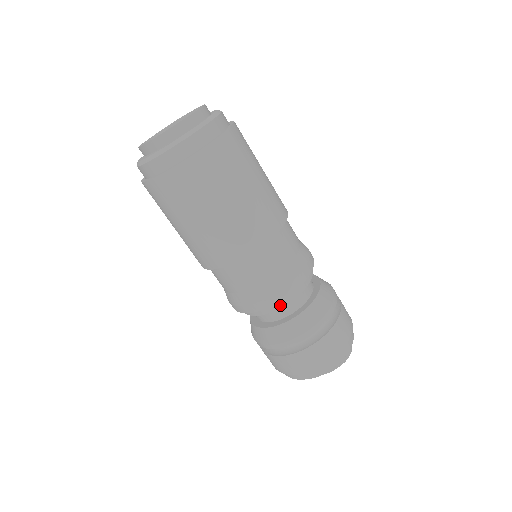
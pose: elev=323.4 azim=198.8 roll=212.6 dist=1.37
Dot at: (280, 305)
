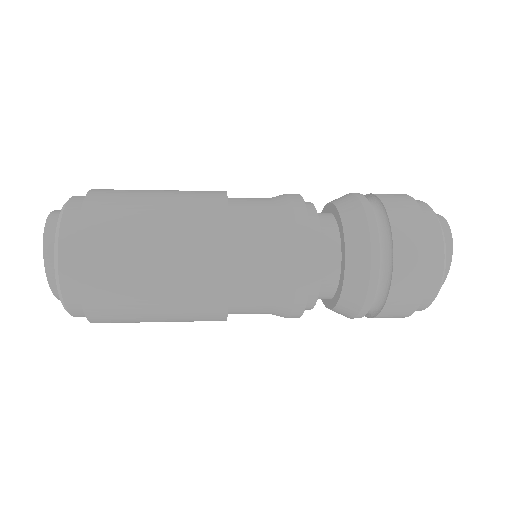
Dot at: (317, 279)
